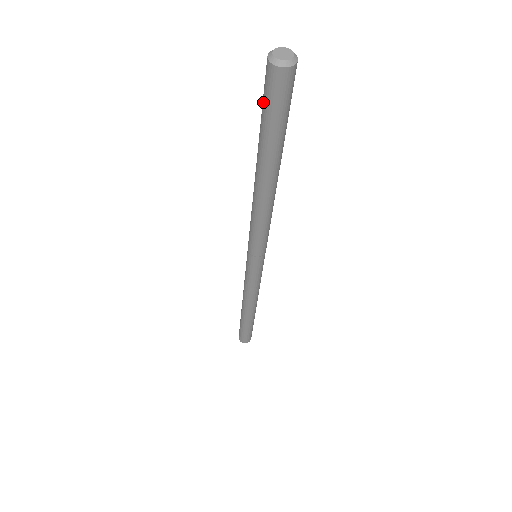
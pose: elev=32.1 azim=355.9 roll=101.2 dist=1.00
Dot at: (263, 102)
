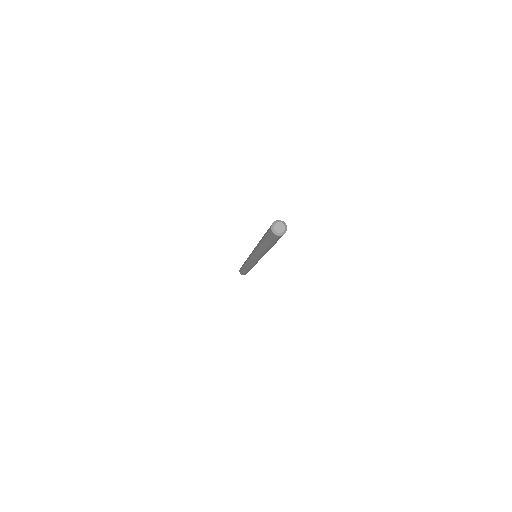
Dot at: (272, 240)
